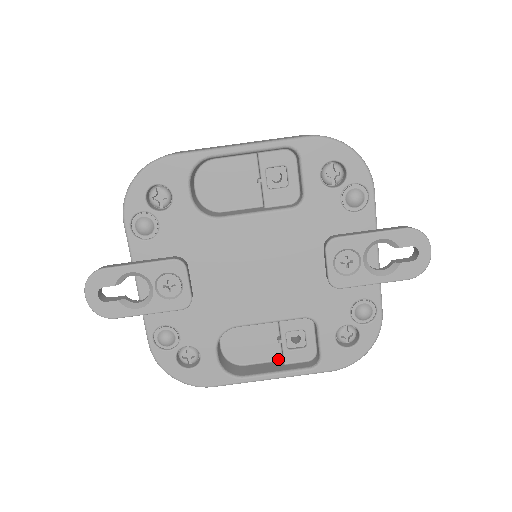
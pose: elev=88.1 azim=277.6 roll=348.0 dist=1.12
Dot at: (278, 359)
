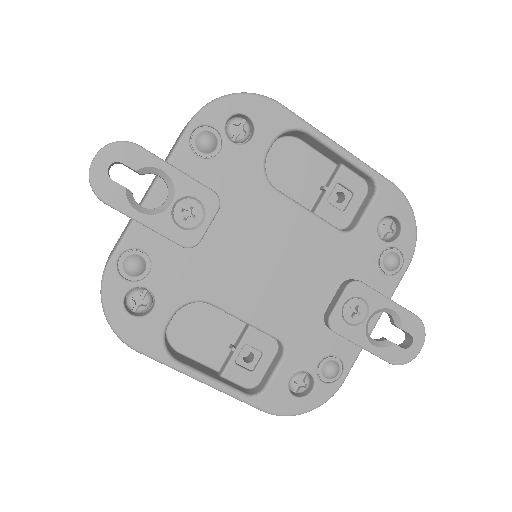
Dot at: (215, 368)
